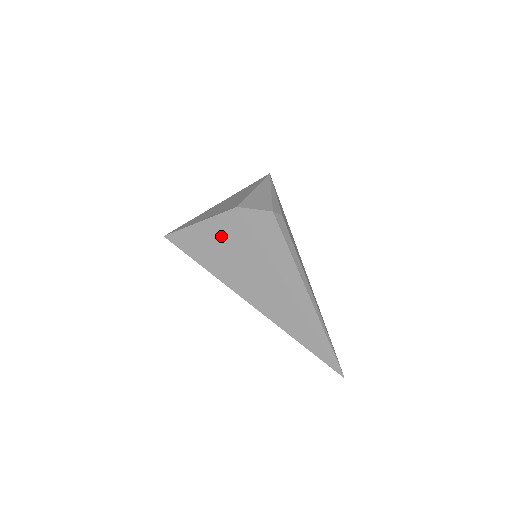
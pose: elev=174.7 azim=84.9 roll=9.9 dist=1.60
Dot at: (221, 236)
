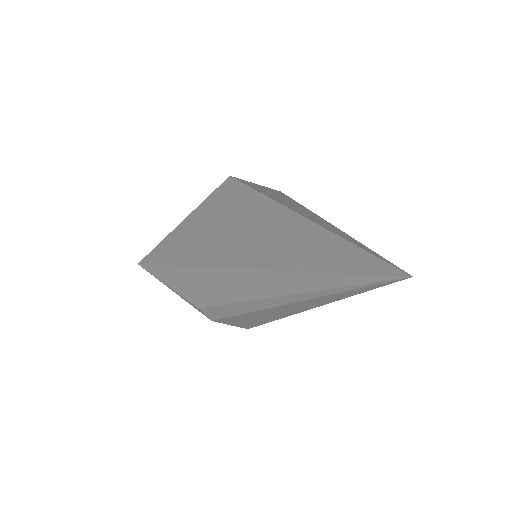
Dot at: (205, 215)
